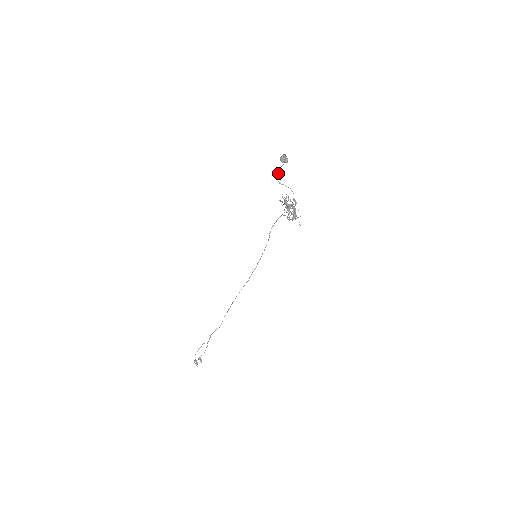
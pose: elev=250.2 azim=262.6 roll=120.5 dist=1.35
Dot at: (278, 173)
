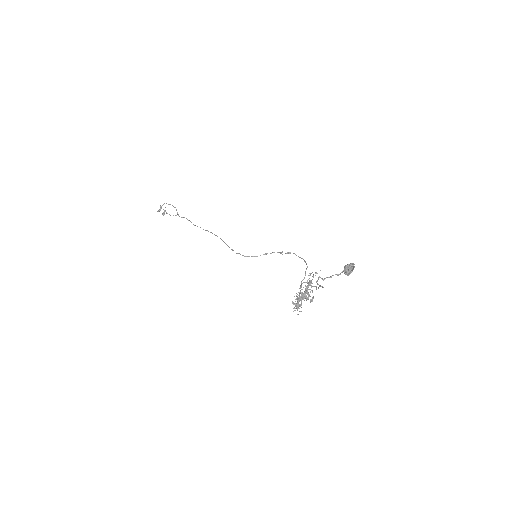
Dot at: occluded
